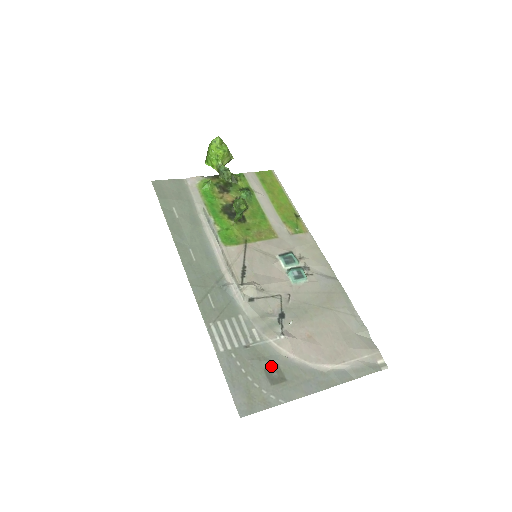
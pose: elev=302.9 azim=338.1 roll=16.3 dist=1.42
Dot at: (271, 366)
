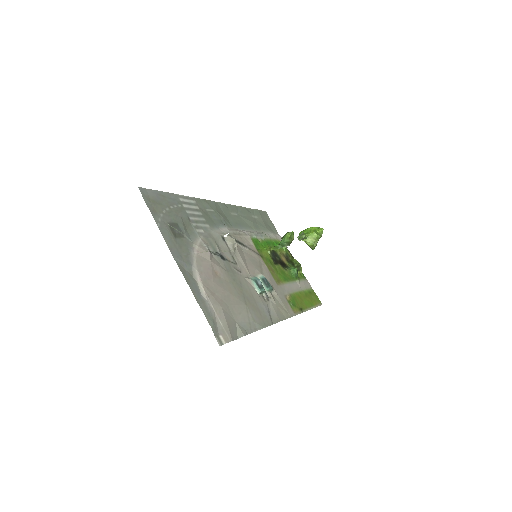
Dot at: (182, 230)
